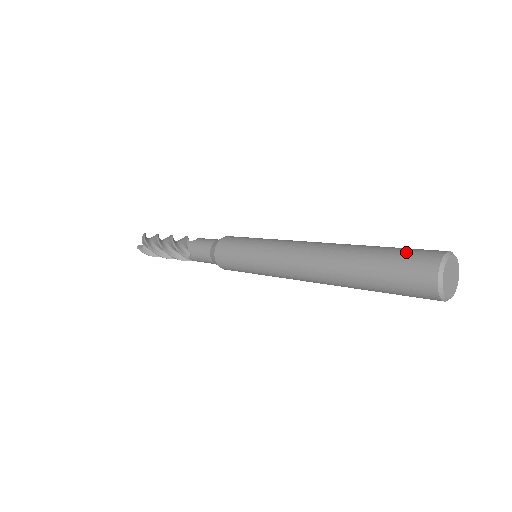
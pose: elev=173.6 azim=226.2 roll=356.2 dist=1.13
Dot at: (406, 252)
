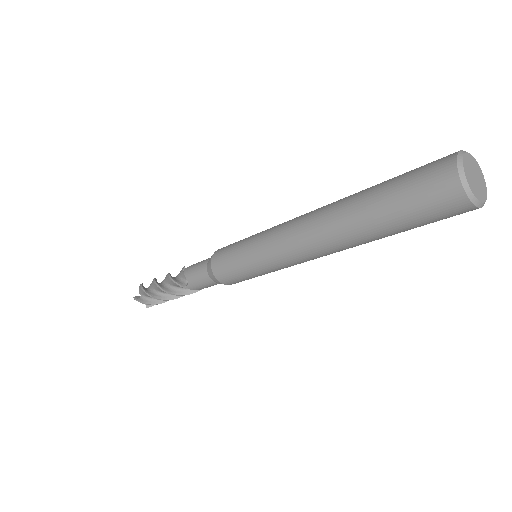
Dot at: occluded
